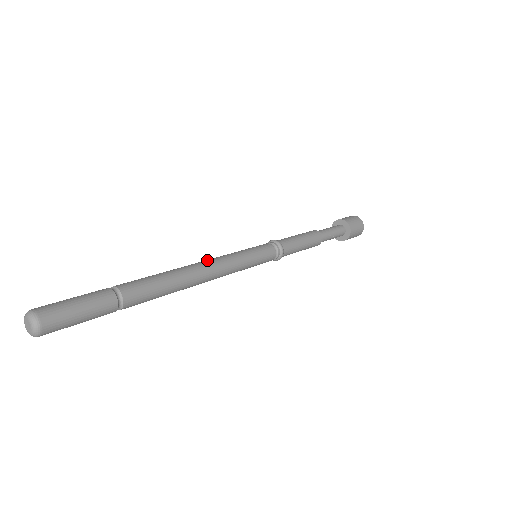
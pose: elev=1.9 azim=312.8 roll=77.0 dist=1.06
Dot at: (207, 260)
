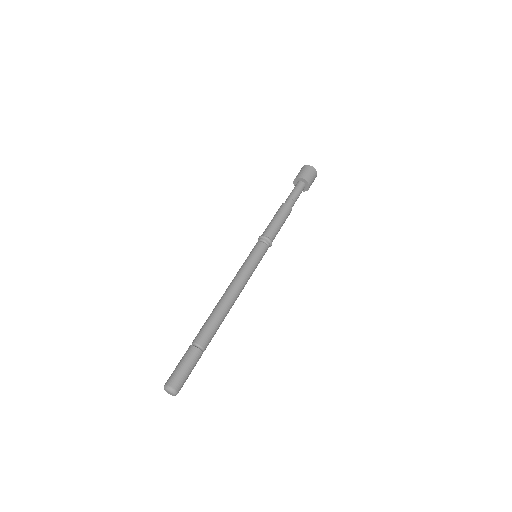
Dot at: (230, 286)
